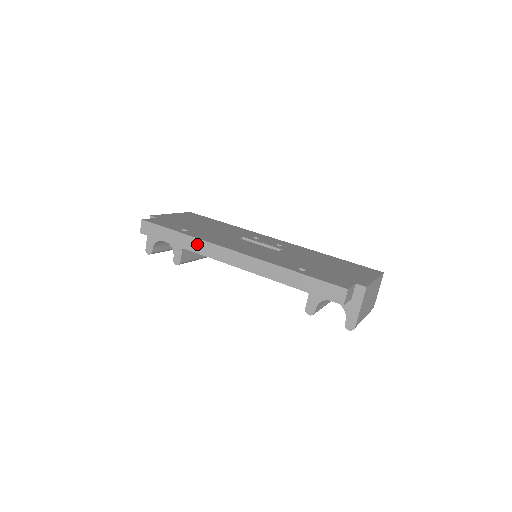
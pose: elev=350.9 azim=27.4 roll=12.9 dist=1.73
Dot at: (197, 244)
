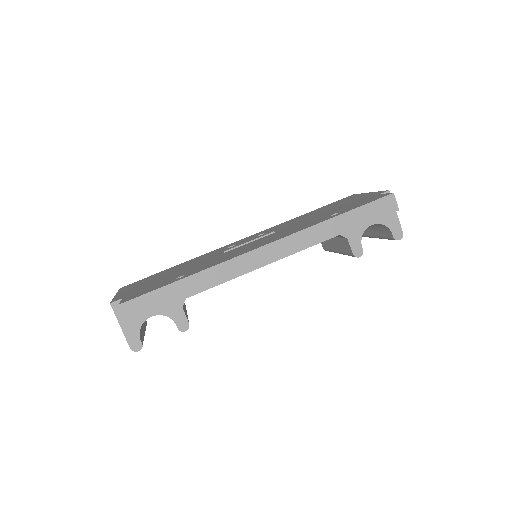
Dot at: (216, 273)
